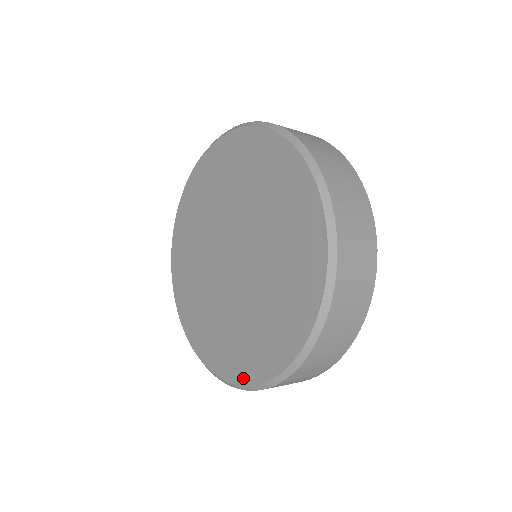
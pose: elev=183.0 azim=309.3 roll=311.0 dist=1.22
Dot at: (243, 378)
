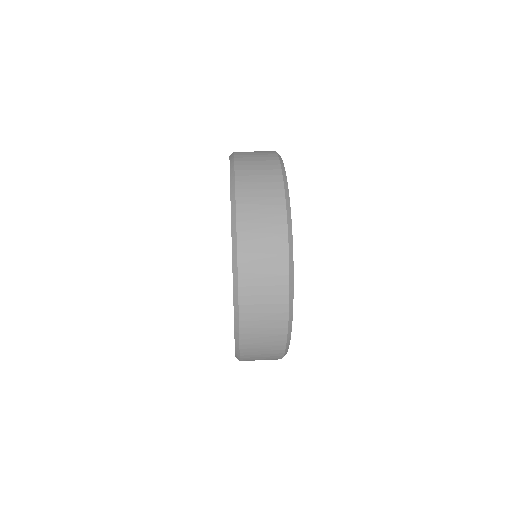
Dot at: occluded
